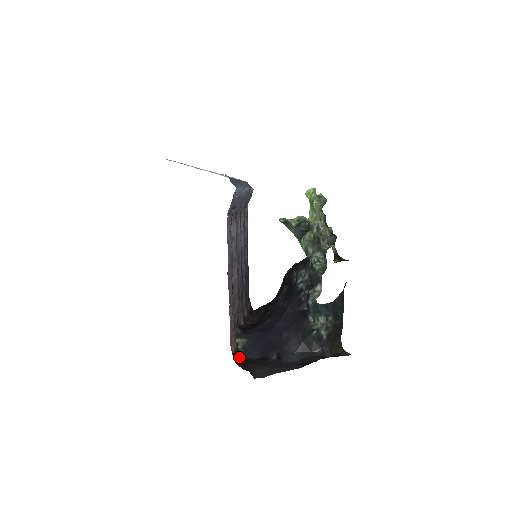
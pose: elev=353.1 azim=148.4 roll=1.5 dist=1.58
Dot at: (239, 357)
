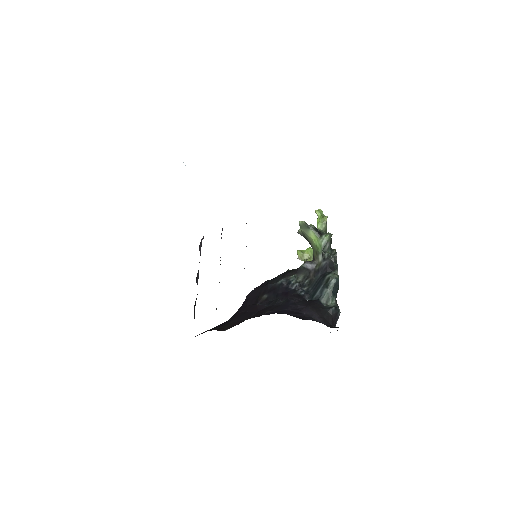
Dot at: occluded
